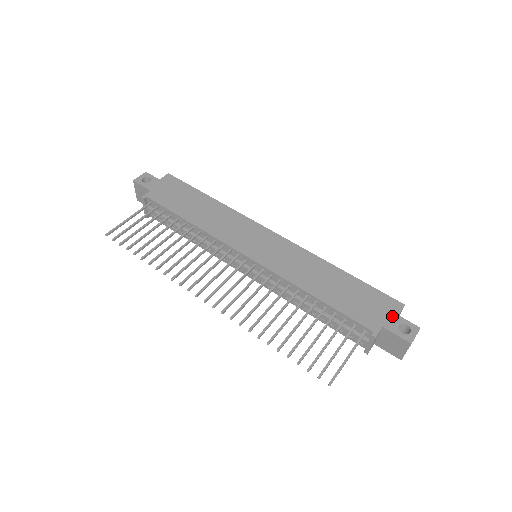
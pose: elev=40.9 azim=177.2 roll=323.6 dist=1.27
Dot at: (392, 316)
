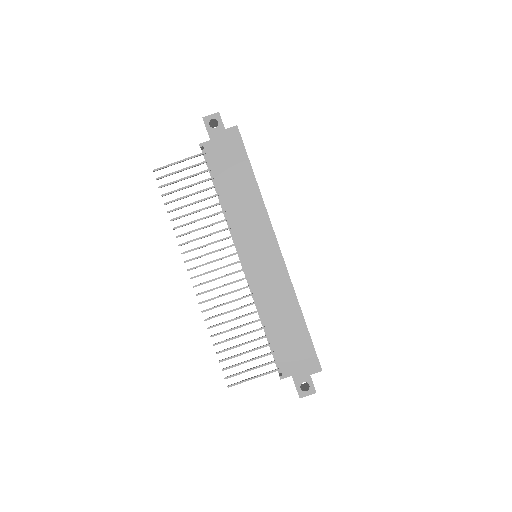
Dot at: (305, 373)
